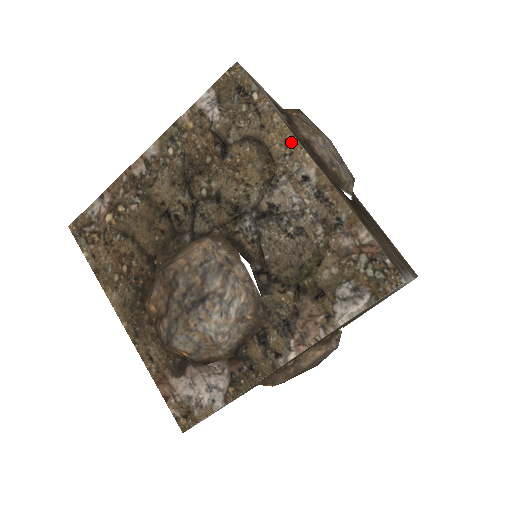
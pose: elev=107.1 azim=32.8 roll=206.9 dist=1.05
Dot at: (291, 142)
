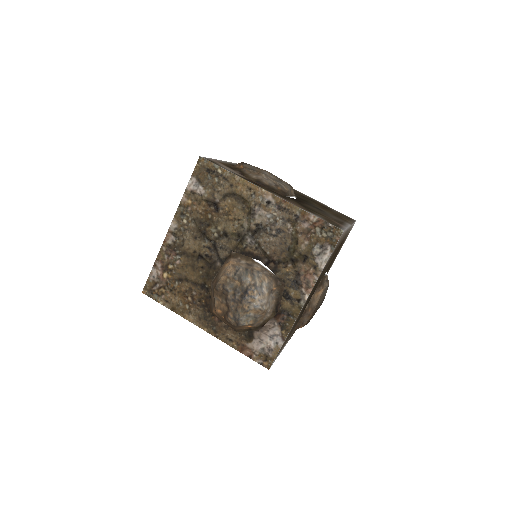
Dot at: (251, 187)
